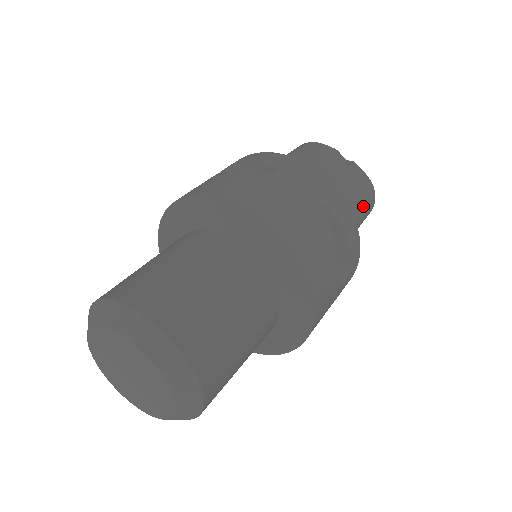
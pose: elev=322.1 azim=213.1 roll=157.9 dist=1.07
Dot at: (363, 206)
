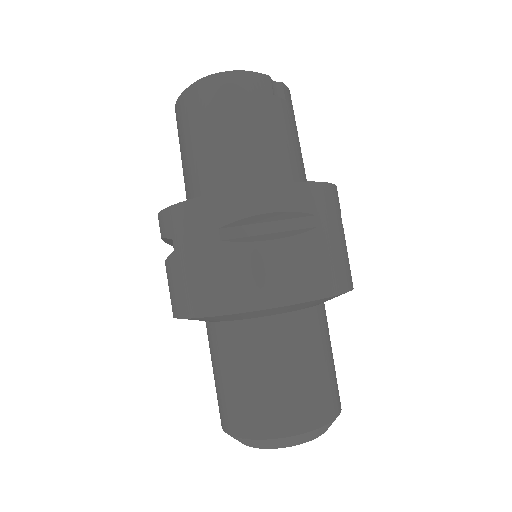
Dot at: occluded
